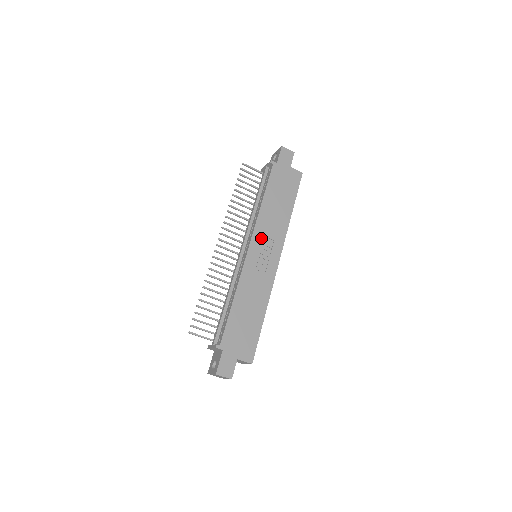
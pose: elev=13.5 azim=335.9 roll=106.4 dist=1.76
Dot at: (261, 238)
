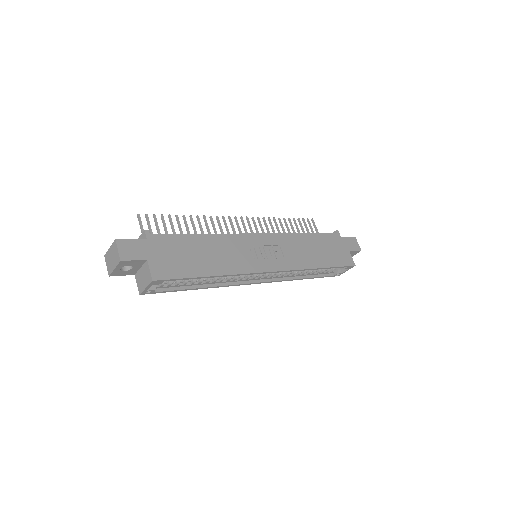
Dot at: (276, 244)
